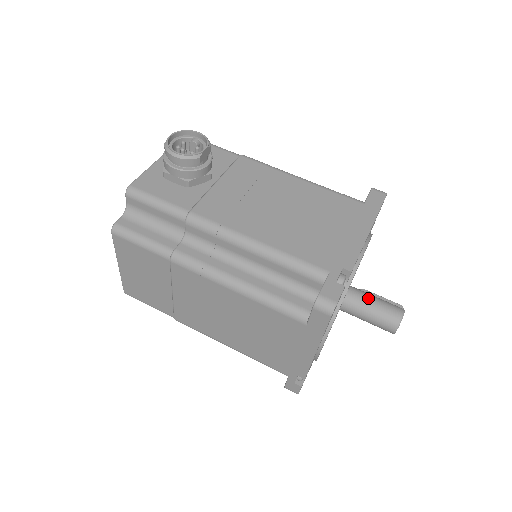
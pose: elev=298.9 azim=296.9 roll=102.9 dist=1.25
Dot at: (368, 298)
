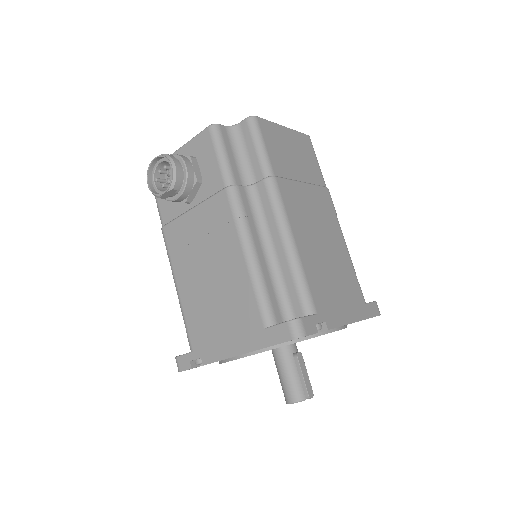
Dot at: (282, 368)
